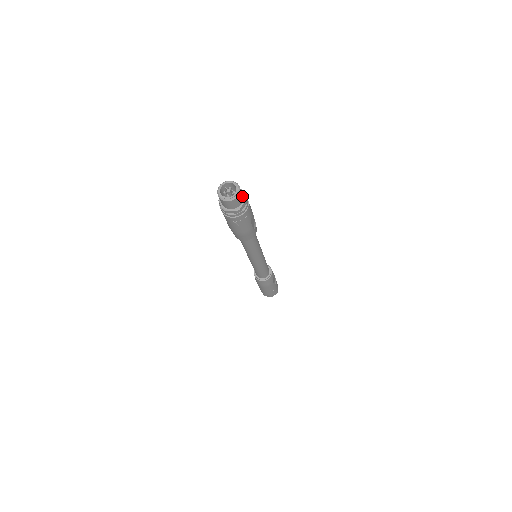
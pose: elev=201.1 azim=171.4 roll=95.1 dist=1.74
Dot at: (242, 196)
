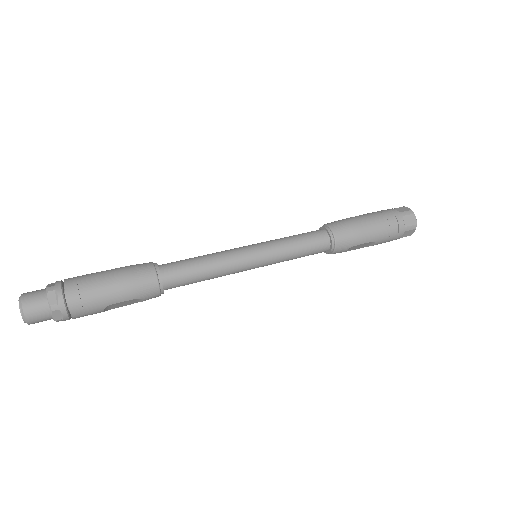
Dot at: (47, 319)
